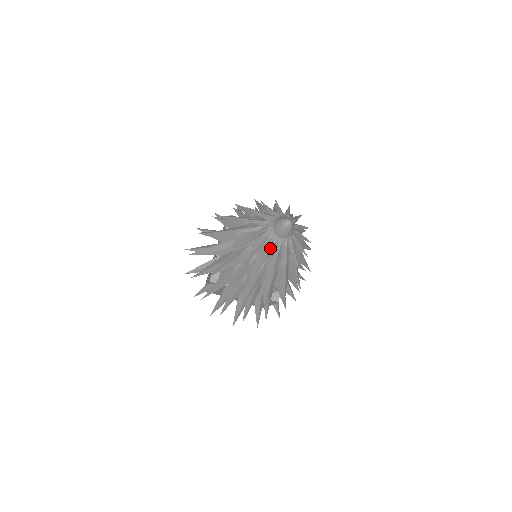
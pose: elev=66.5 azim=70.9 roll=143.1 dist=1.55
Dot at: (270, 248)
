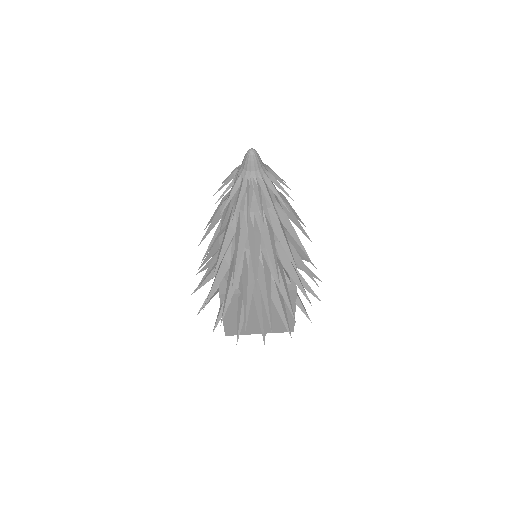
Dot at: (248, 188)
